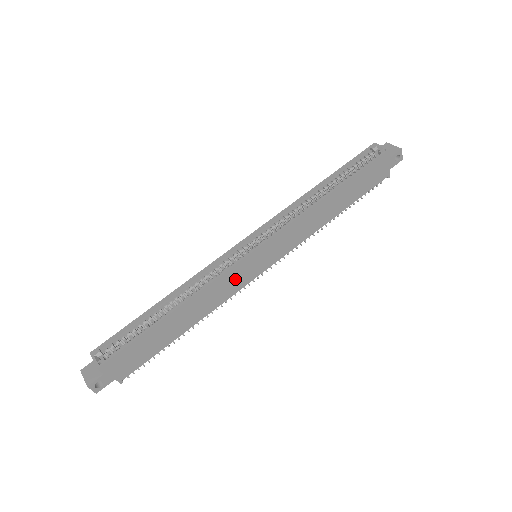
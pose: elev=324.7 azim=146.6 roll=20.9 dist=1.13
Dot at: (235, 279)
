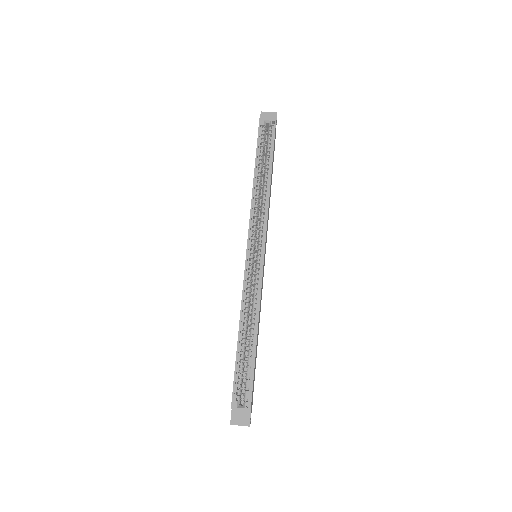
Dot at: (262, 282)
